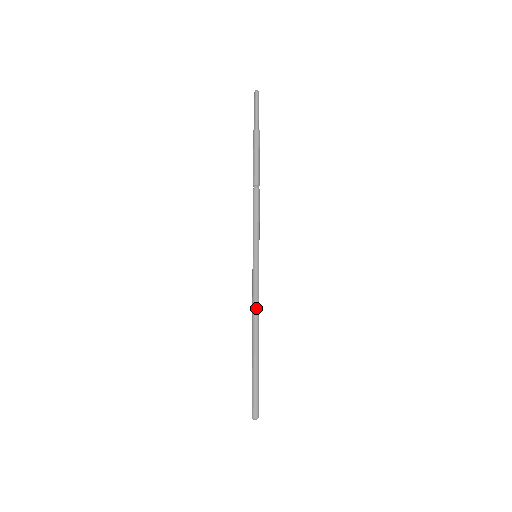
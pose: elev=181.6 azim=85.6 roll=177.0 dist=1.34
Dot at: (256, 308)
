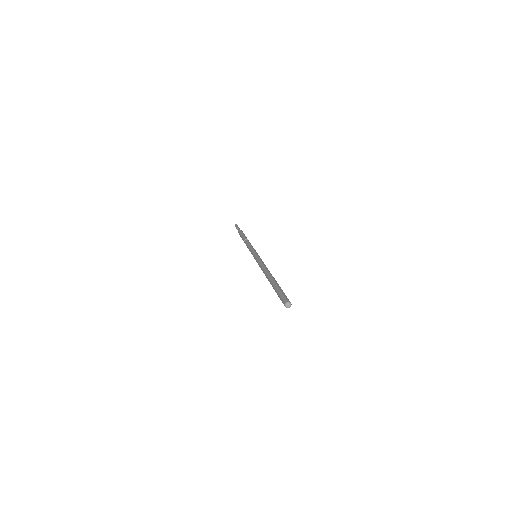
Dot at: (266, 267)
